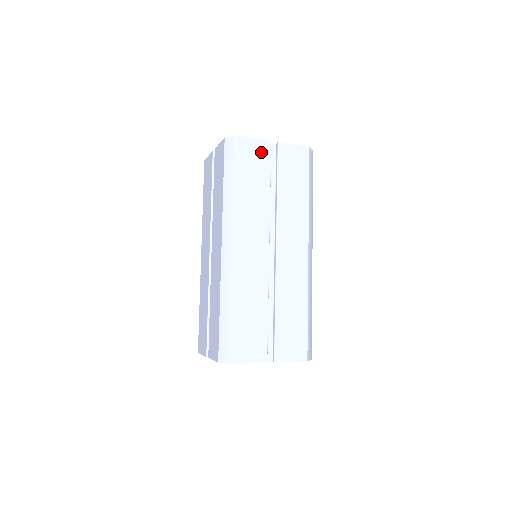
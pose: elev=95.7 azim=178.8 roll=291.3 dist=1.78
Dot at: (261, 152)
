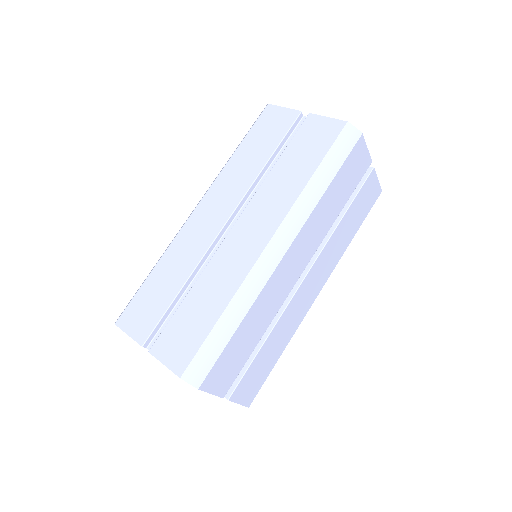
Dot at: (361, 167)
